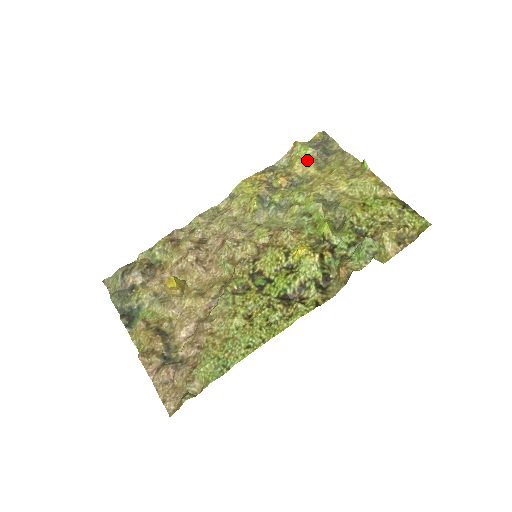
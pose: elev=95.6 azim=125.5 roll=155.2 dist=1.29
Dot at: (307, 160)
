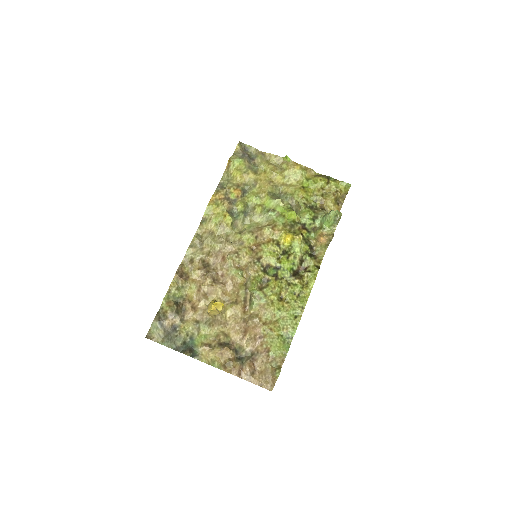
Dot at: (244, 170)
